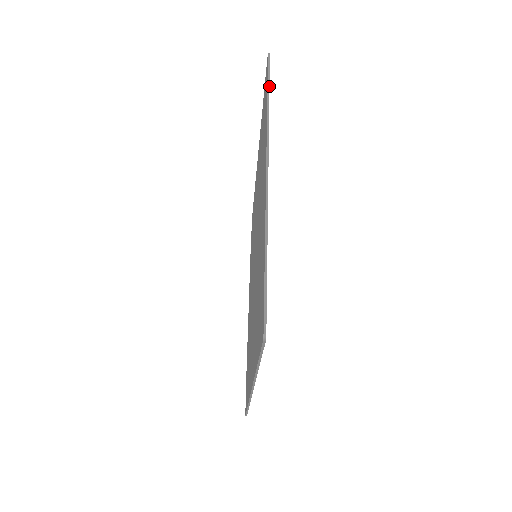
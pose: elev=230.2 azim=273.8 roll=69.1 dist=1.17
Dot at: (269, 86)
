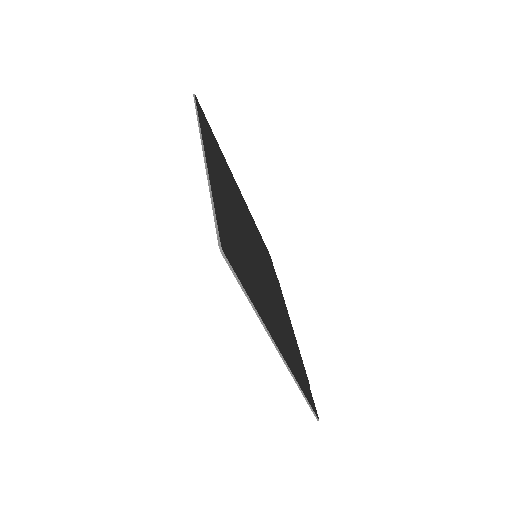
Dot at: (197, 110)
